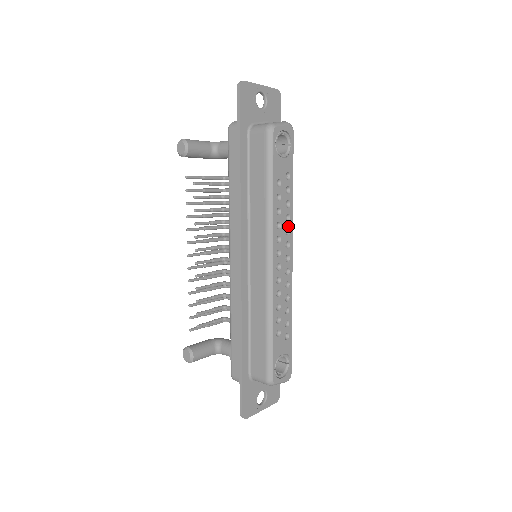
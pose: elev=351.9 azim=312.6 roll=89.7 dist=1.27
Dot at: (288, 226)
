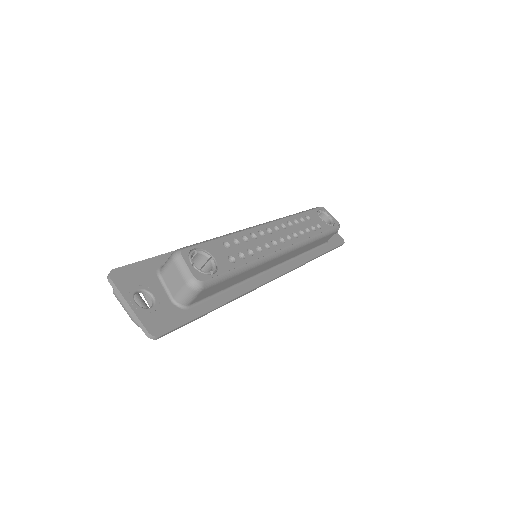
Dot at: (298, 235)
